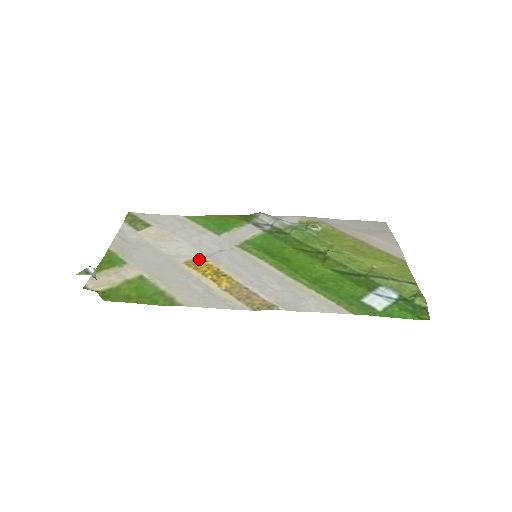
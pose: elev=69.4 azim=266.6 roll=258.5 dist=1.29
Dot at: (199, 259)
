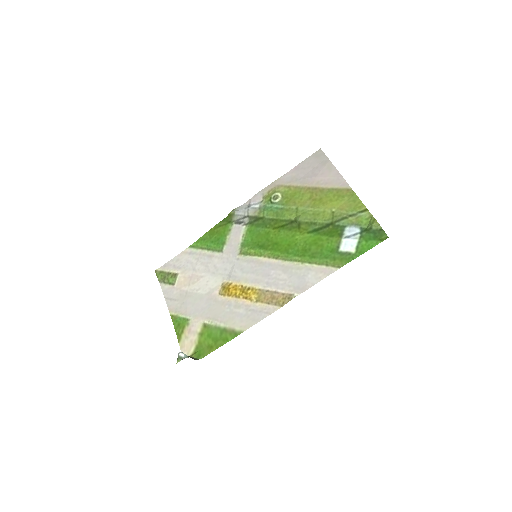
Dot at: (225, 285)
